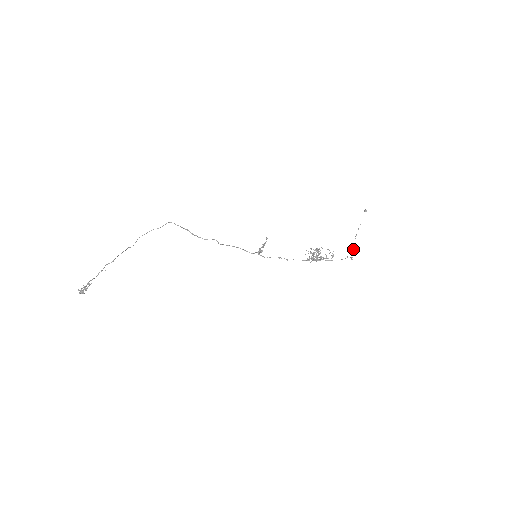
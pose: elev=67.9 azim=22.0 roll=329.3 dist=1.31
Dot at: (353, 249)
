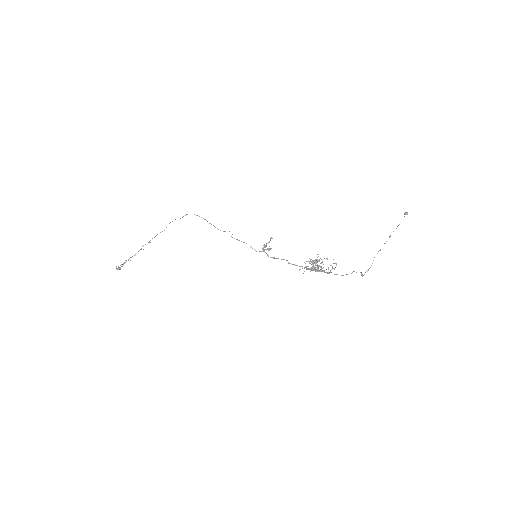
Dot at: (373, 260)
